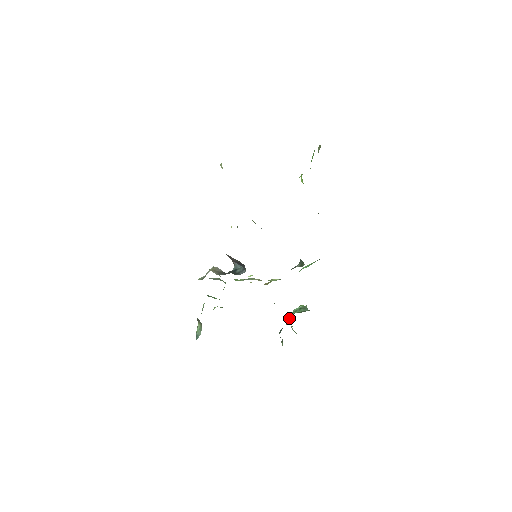
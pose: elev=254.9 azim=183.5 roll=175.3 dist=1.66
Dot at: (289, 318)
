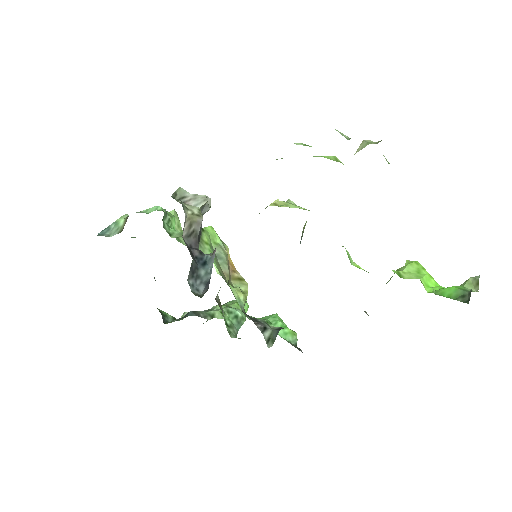
Dot at: (215, 314)
